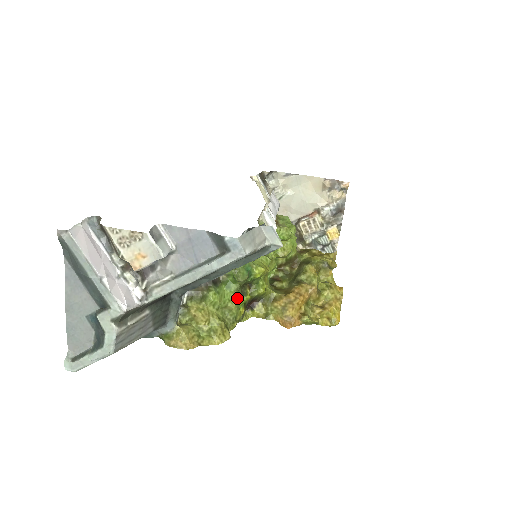
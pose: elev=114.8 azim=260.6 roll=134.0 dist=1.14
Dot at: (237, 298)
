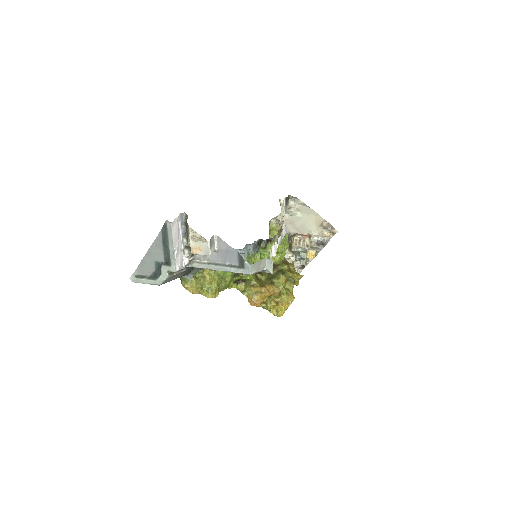
Dot at: (233, 276)
